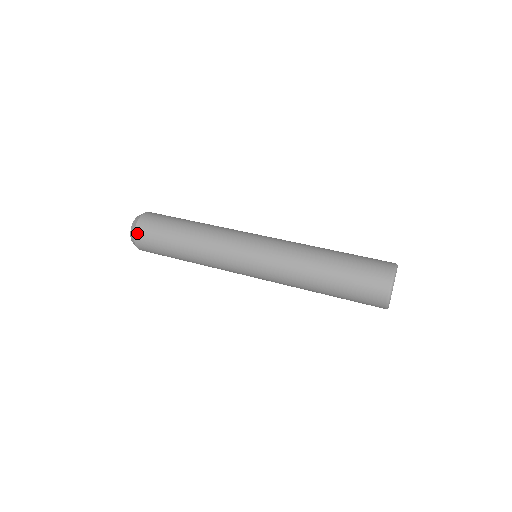
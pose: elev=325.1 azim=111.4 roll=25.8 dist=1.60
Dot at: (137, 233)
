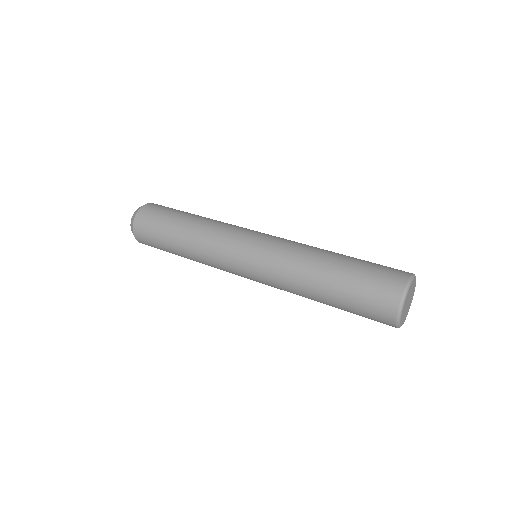
Dot at: (138, 216)
